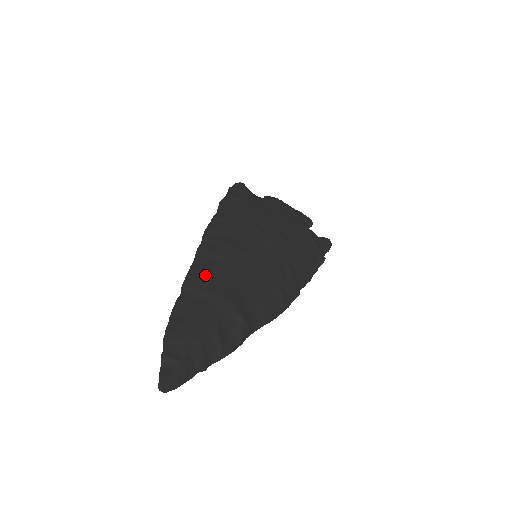
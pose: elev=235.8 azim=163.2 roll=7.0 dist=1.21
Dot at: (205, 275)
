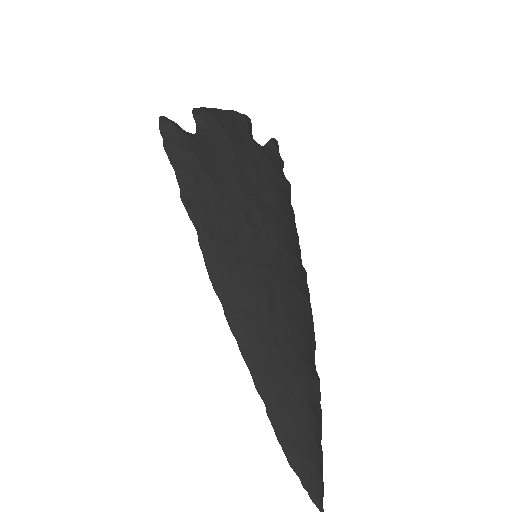
Dot at: (268, 362)
